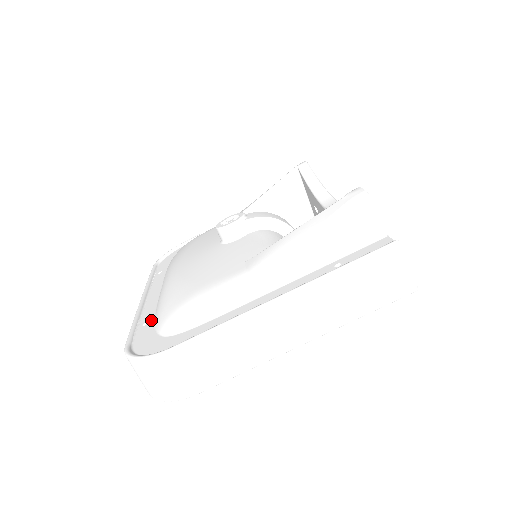
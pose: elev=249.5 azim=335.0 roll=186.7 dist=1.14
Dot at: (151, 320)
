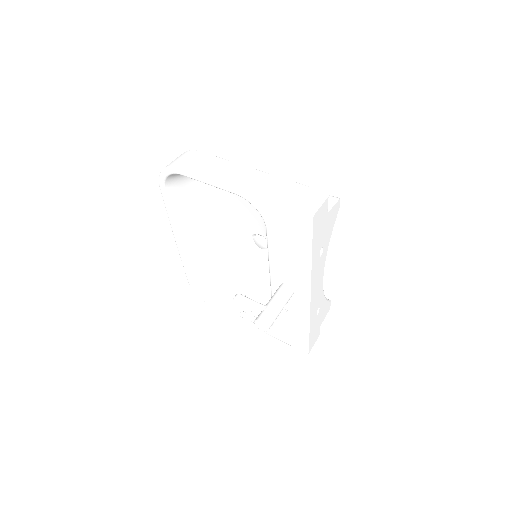
Dot at: occluded
